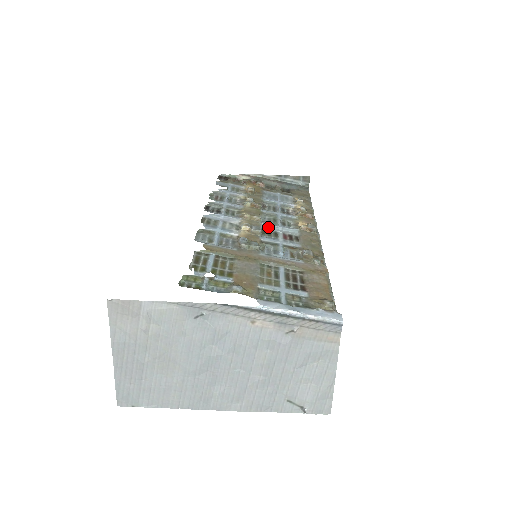
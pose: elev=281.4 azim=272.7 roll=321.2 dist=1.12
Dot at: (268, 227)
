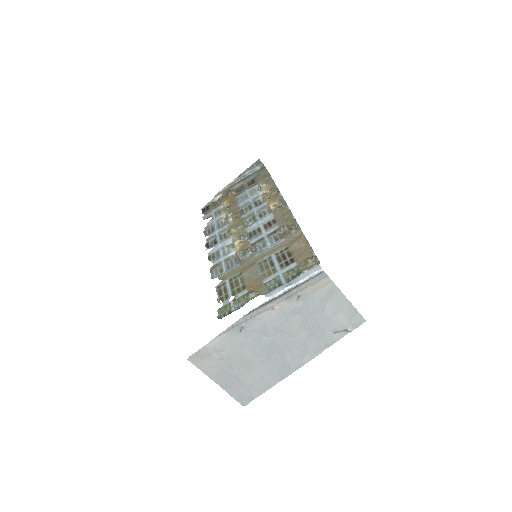
Dot at: (252, 228)
